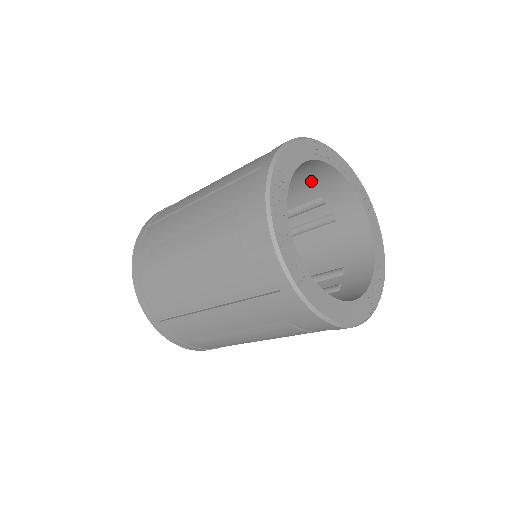
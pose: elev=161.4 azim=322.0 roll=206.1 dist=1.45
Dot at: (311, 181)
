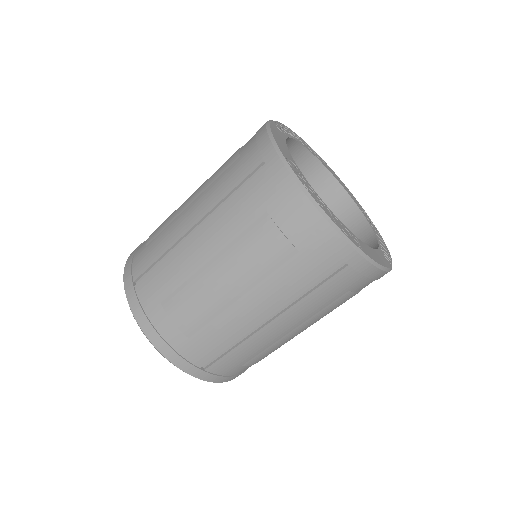
Dot at: occluded
